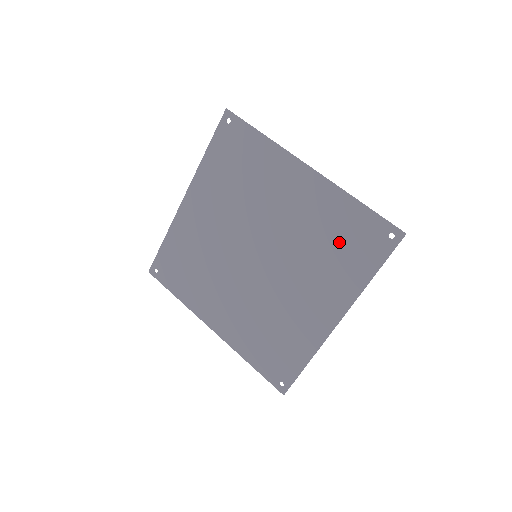
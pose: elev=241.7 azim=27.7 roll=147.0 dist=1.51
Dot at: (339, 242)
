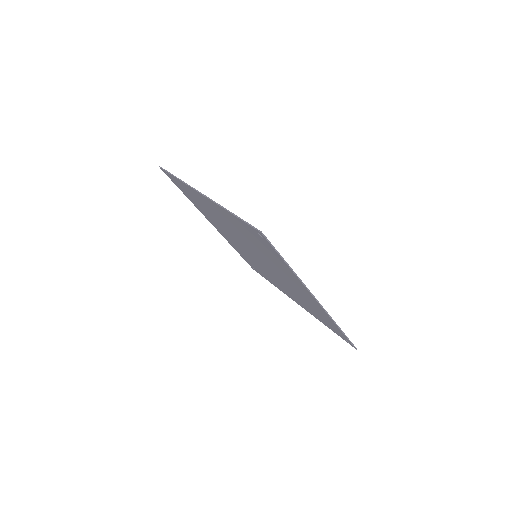
Dot at: (257, 243)
